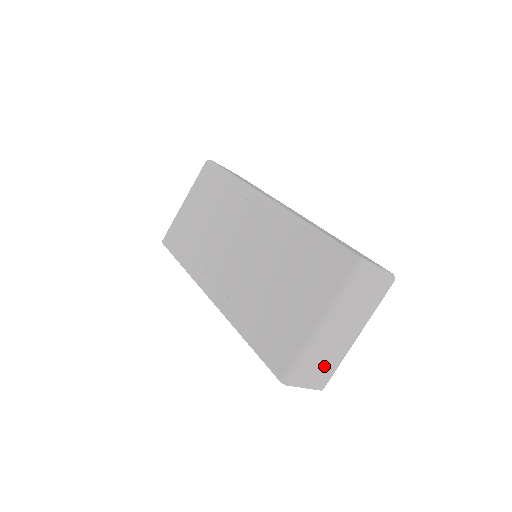
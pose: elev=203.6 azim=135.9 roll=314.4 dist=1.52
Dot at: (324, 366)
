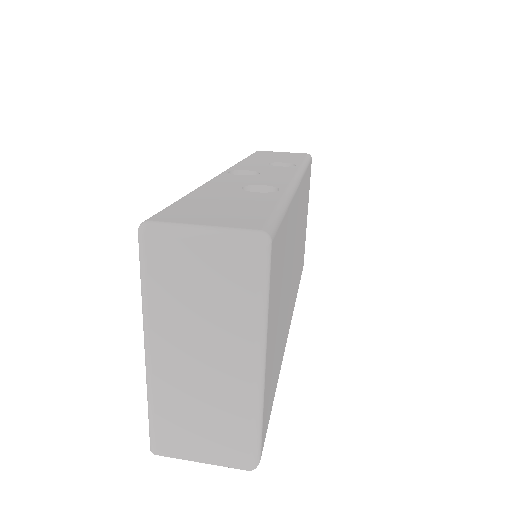
Dot at: (215, 425)
